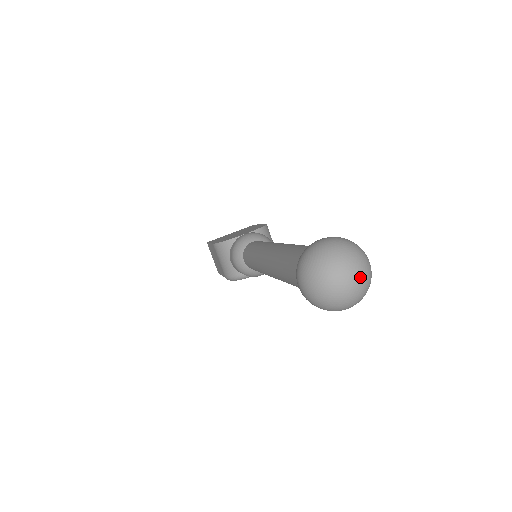
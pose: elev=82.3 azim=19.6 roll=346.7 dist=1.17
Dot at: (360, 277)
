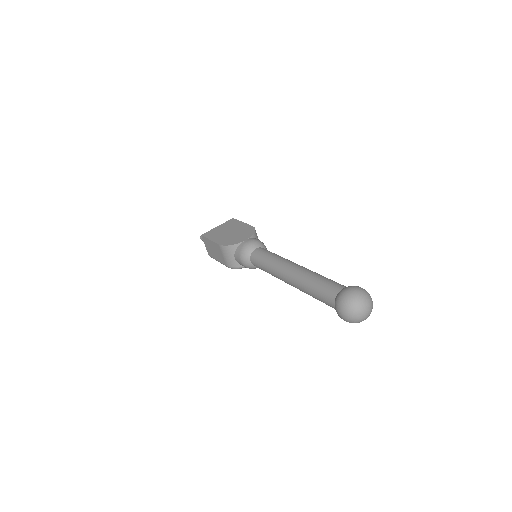
Dot at: (371, 309)
